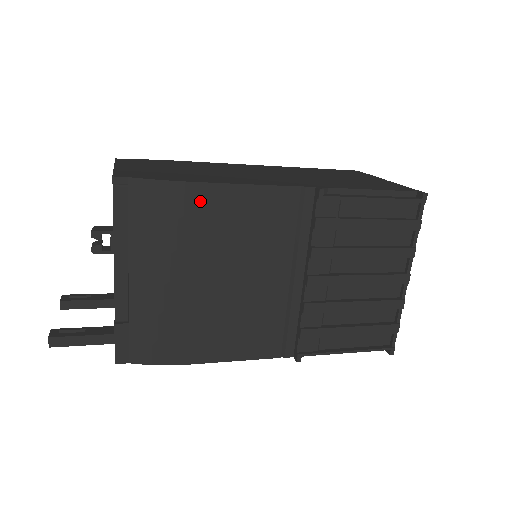
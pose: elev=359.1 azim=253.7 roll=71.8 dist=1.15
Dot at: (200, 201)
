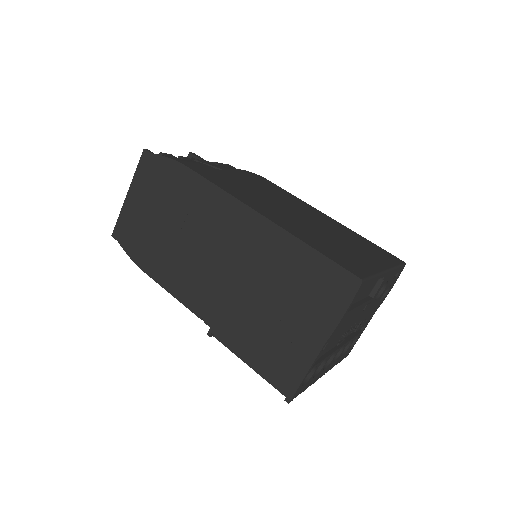
Dot at: occluded
